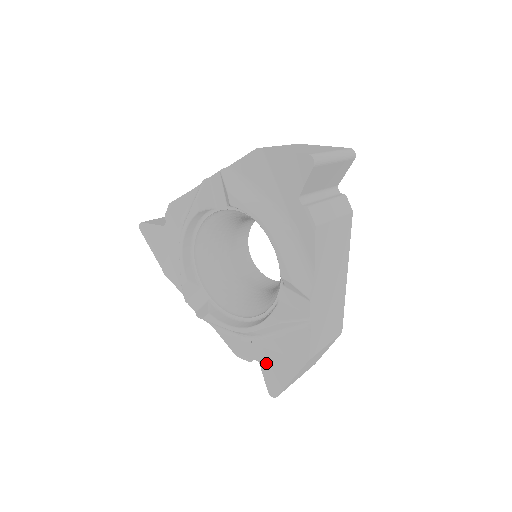
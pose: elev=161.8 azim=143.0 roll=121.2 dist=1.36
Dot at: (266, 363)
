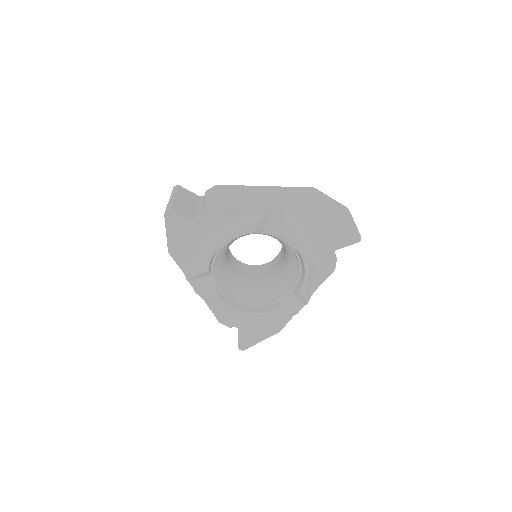
Dot at: (245, 330)
